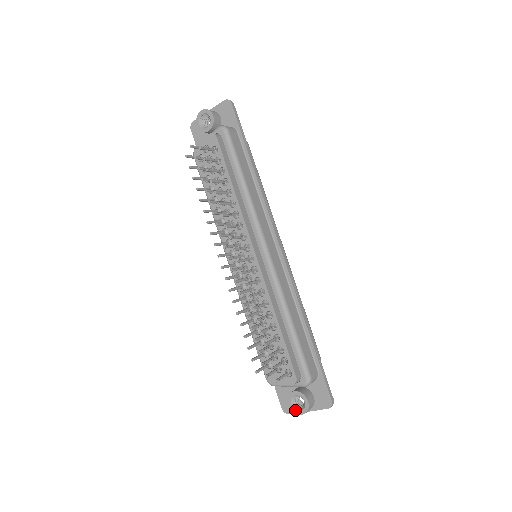
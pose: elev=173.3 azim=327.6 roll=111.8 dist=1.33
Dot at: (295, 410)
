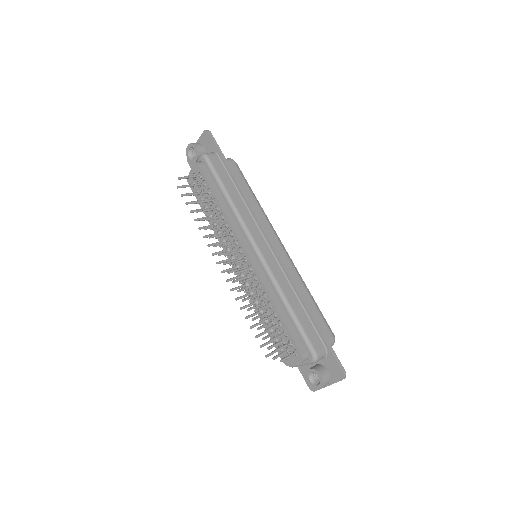
Dot at: (314, 386)
